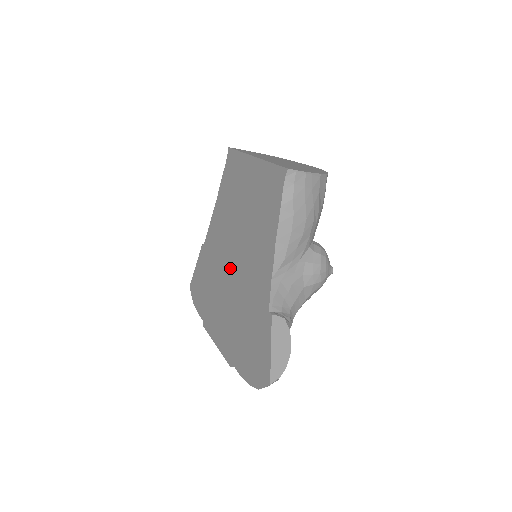
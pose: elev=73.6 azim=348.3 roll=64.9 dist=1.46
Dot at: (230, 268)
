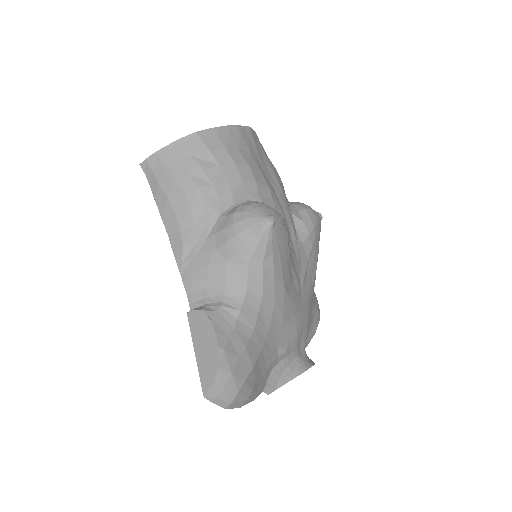
Dot at: occluded
